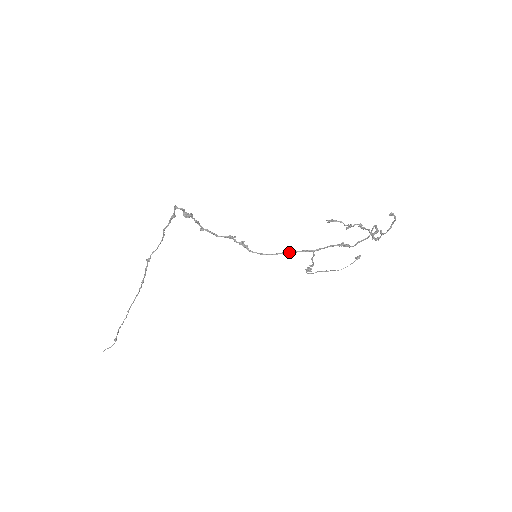
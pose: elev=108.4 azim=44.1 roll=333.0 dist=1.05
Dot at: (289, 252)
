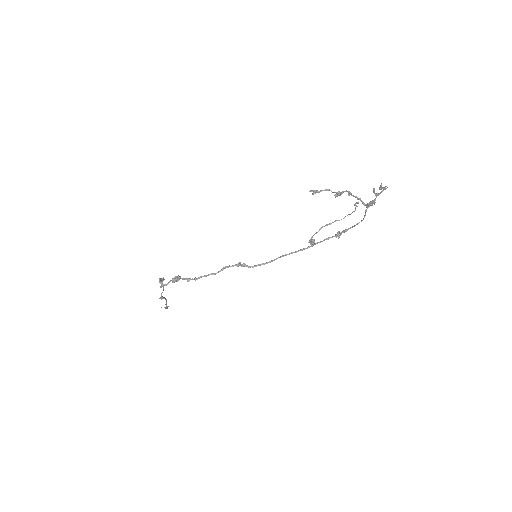
Dot at: occluded
